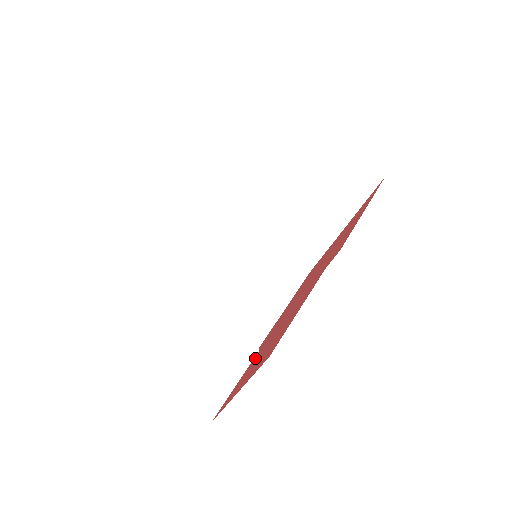
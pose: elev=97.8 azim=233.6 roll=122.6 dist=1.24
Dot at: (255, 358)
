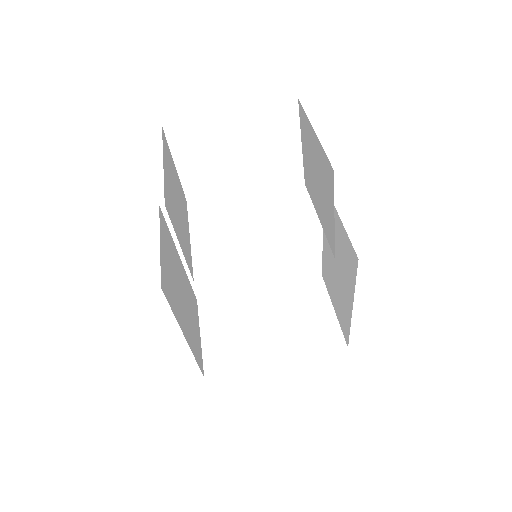
Dot at: occluded
